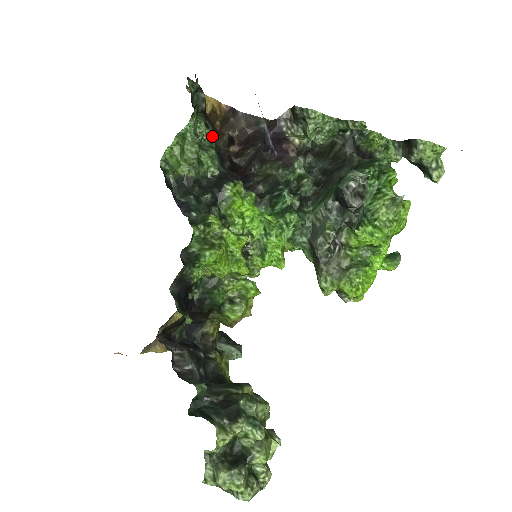
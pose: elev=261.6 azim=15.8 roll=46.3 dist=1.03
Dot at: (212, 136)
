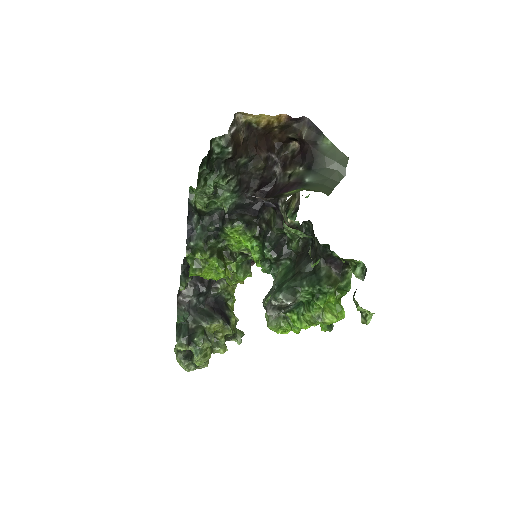
Dot at: (234, 178)
